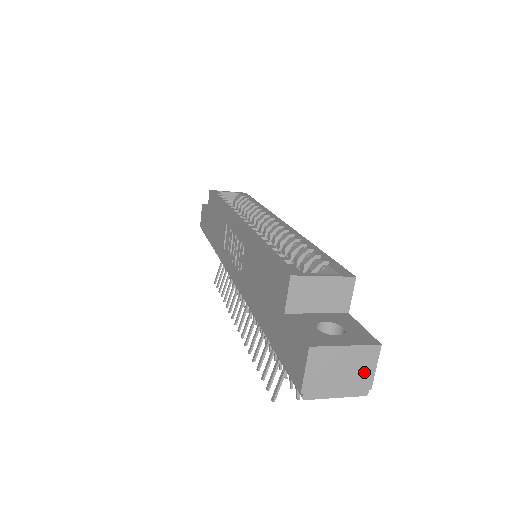
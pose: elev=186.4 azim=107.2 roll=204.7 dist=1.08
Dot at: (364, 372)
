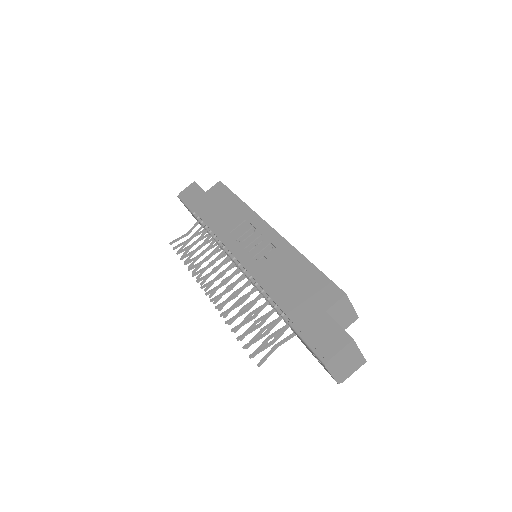
Dot at: (350, 371)
